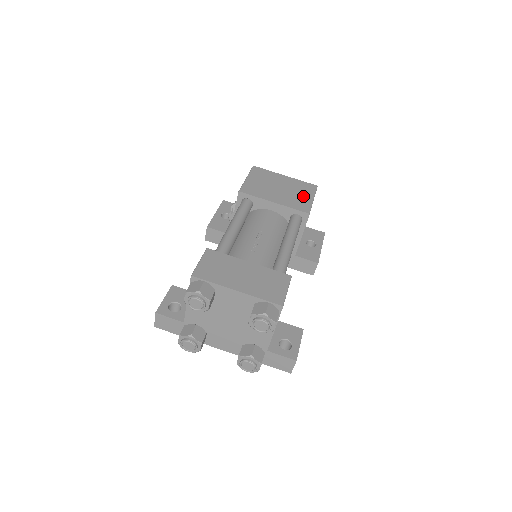
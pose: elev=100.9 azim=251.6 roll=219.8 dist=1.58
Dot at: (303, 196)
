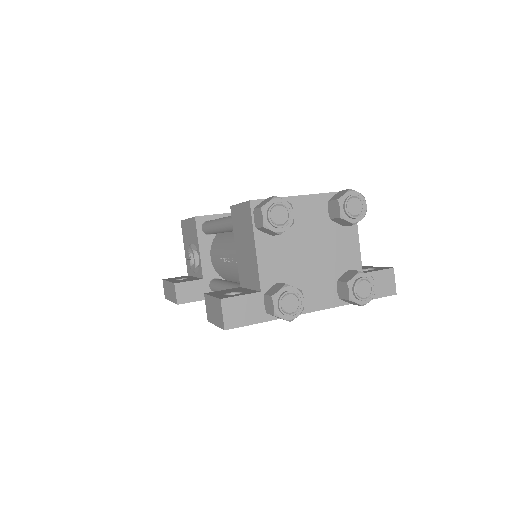
Dot at: occluded
